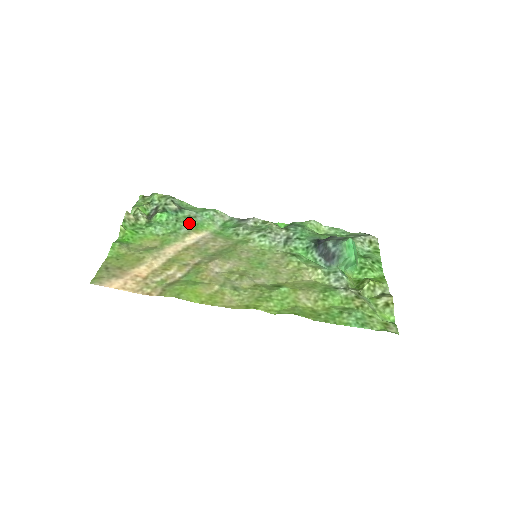
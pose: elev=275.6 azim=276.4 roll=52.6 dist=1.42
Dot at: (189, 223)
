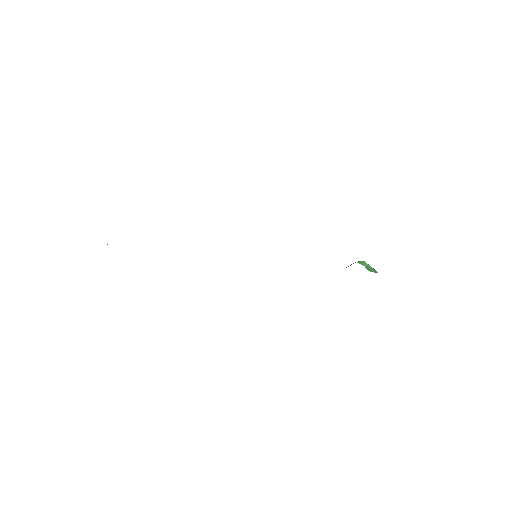
Dot at: occluded
